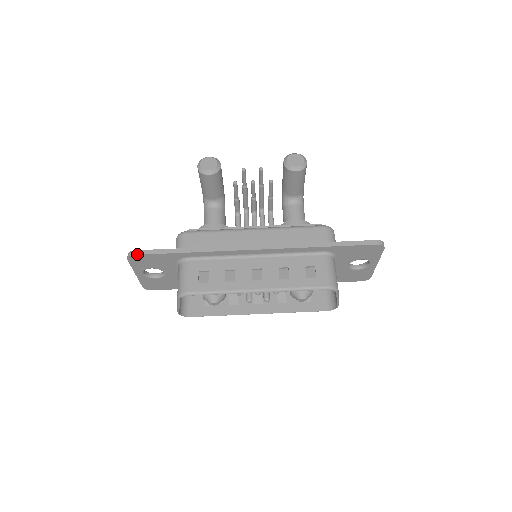
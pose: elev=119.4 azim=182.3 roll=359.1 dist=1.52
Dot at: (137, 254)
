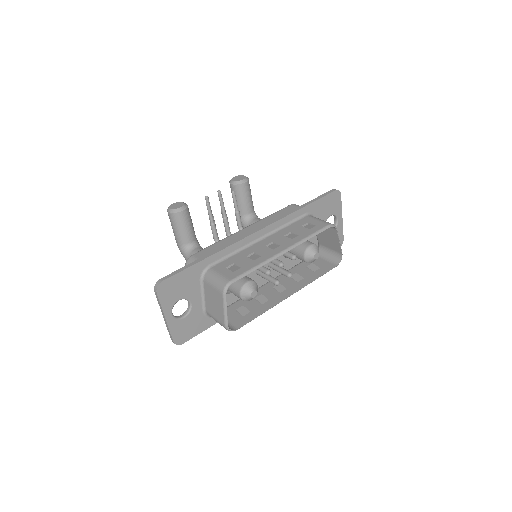
Dot at: (164, 279)
